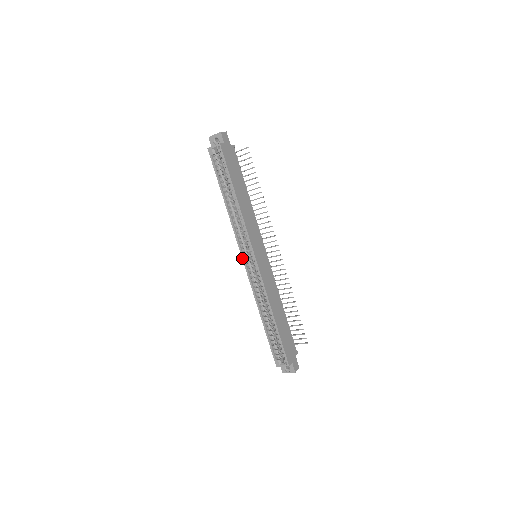
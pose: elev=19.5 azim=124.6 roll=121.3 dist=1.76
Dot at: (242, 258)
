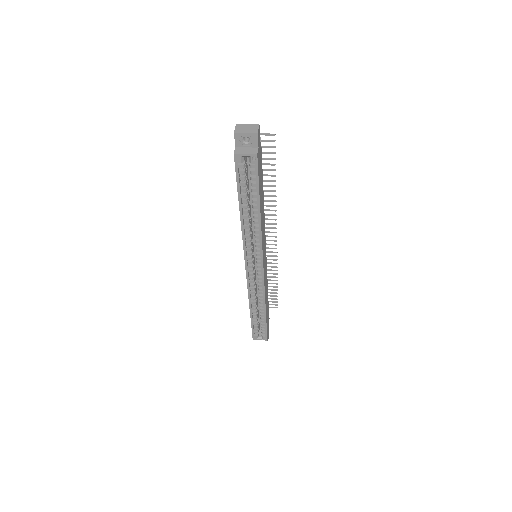
Dot at: (245, 266)
